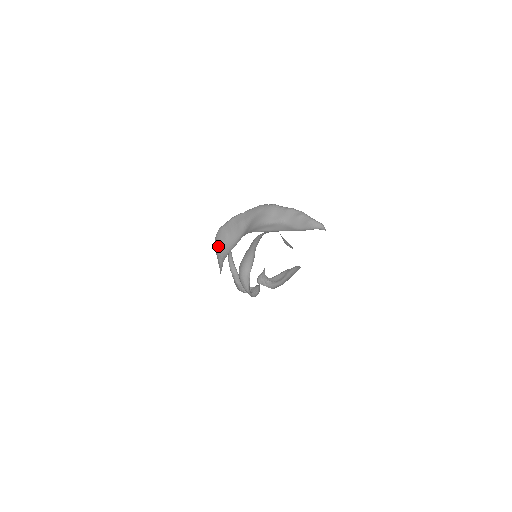
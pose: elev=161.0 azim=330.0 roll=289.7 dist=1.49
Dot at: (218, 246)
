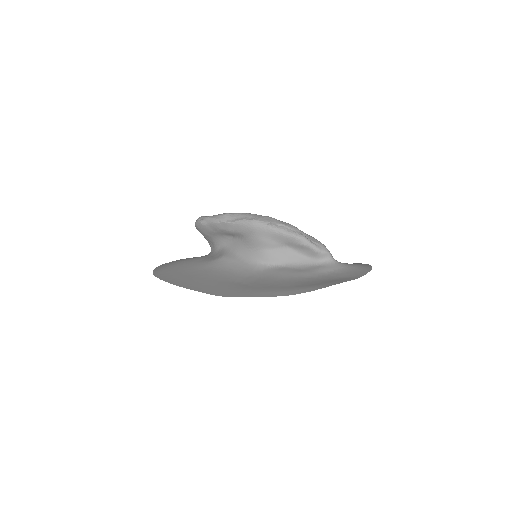
Dot at: (203, 234)
